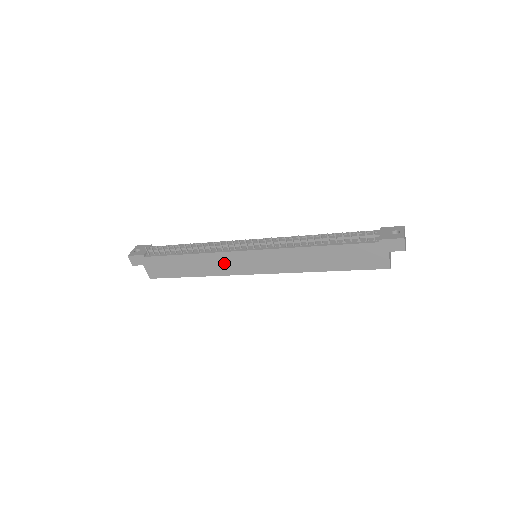
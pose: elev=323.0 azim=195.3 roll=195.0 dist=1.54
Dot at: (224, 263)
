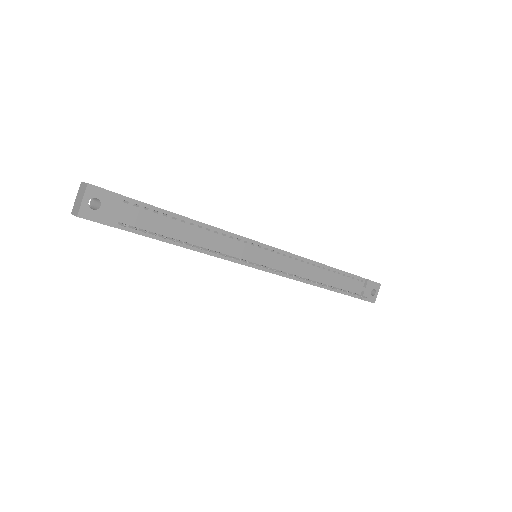
Dot at: occluded
